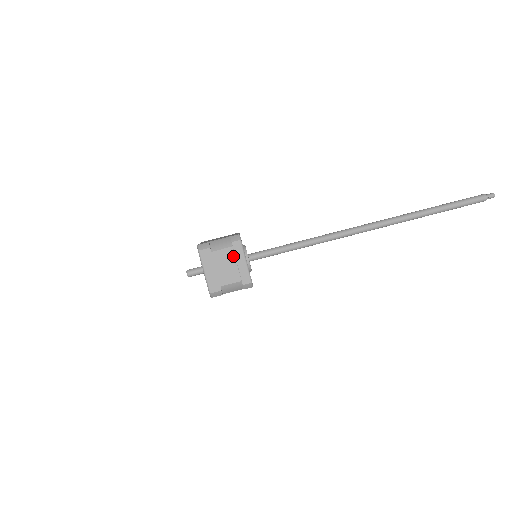
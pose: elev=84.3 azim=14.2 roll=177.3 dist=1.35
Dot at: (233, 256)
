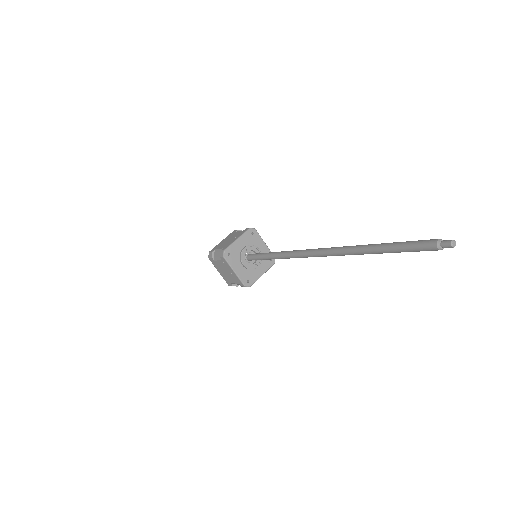
Dot at: (226, 266)
